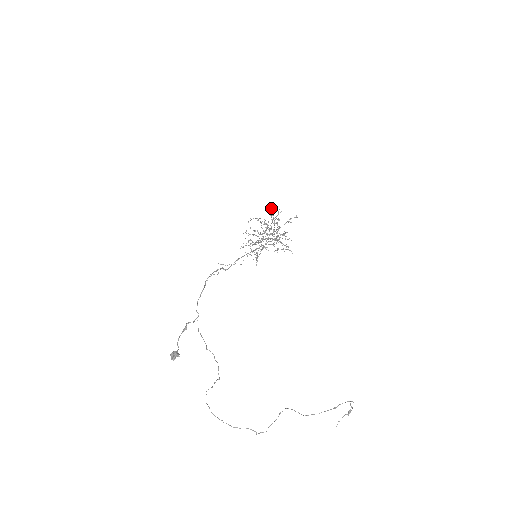
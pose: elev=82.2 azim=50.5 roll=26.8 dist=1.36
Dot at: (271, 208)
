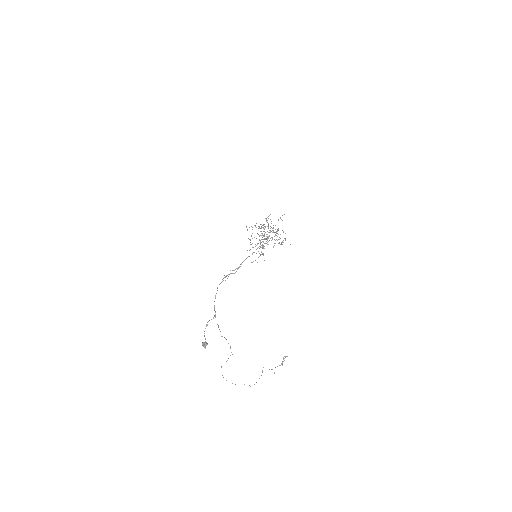
Dot at: occluded
